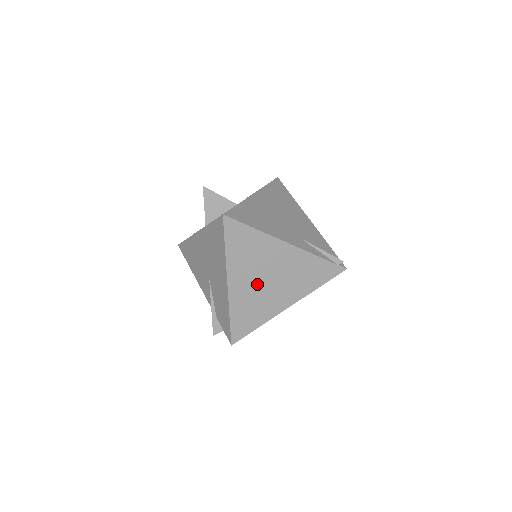
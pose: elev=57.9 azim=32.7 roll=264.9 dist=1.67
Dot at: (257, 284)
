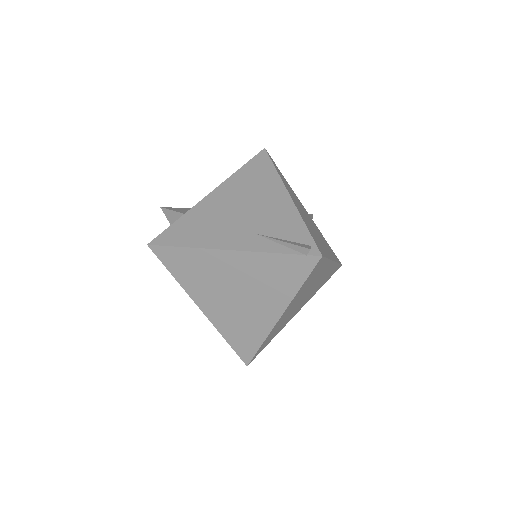
Dot at: (228, 301)
